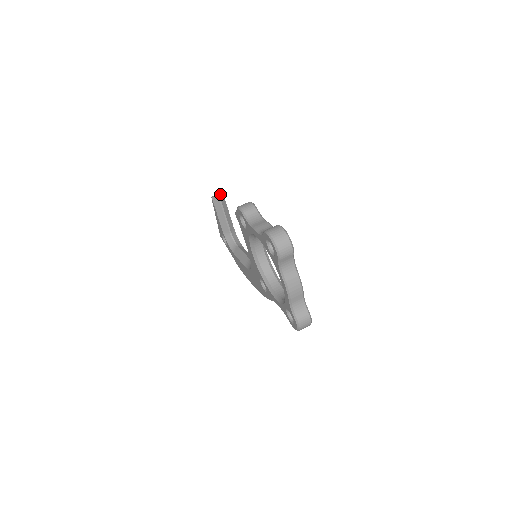
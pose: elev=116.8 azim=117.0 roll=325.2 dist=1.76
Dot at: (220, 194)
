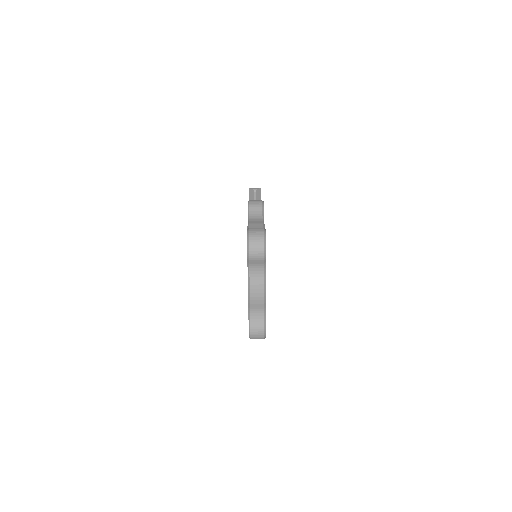
Dot at: (257, 188)
